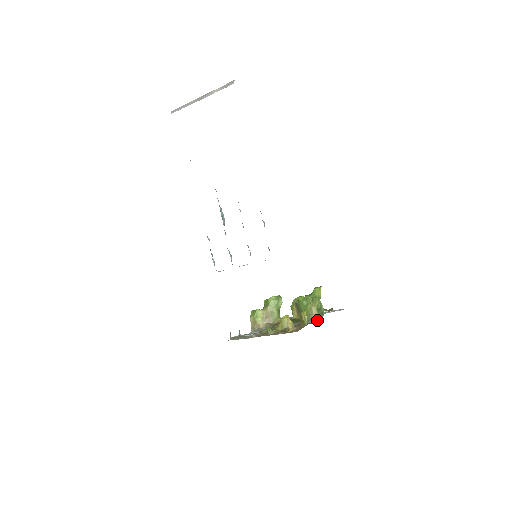
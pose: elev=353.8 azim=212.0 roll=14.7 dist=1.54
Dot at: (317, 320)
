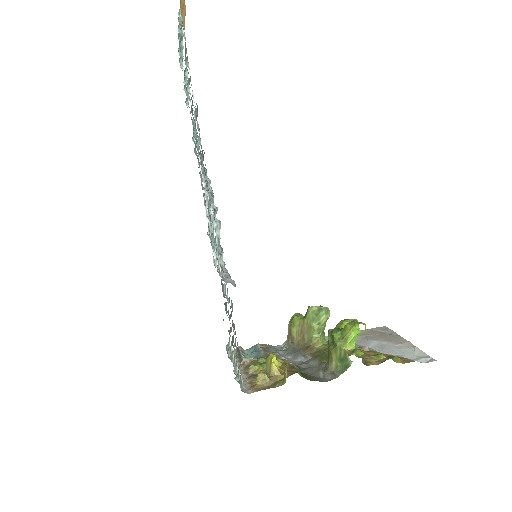
Dot at: (332, 375)
